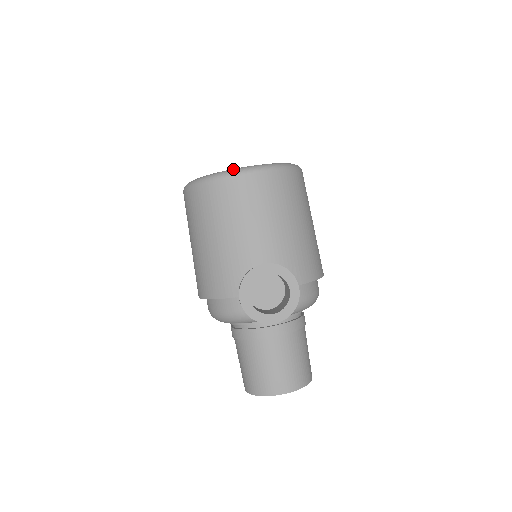
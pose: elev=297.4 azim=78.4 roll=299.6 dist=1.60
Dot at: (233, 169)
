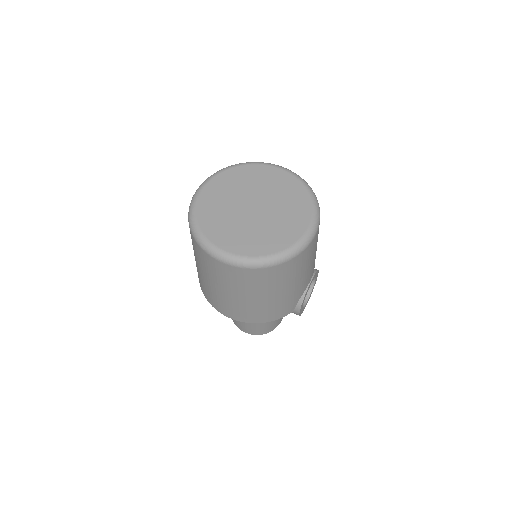
Dot at: (305, 239)
